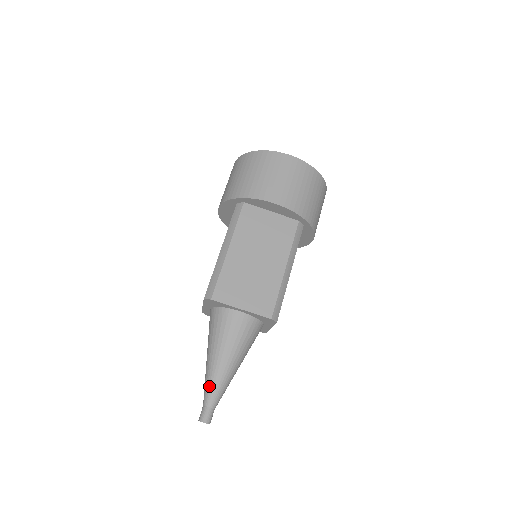
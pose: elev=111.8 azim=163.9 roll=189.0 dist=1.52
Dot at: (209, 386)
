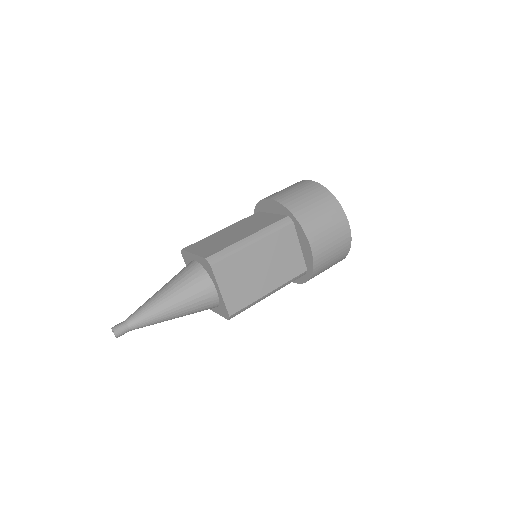
Dot at: (138, 308)
